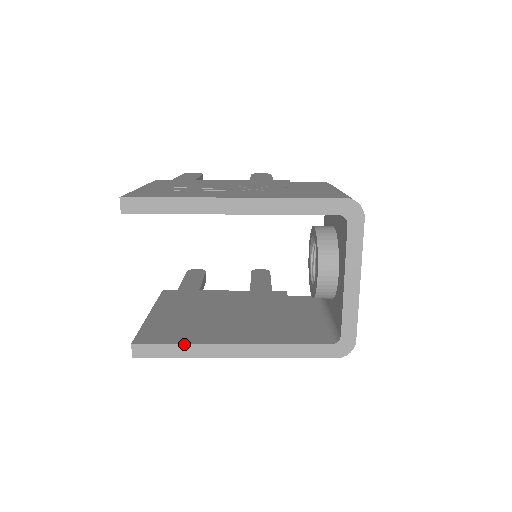
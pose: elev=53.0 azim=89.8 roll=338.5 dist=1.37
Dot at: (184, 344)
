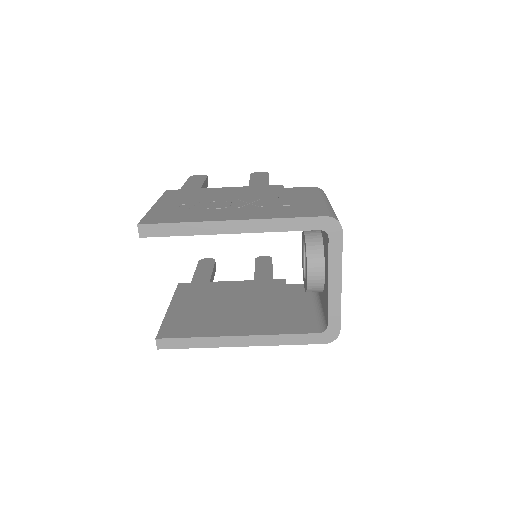
Dot at: (198, 337)
